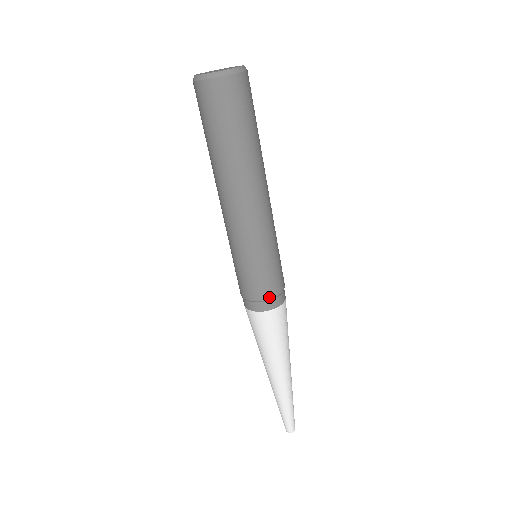
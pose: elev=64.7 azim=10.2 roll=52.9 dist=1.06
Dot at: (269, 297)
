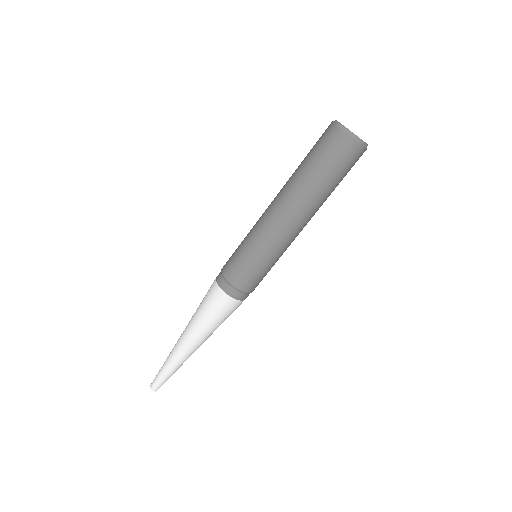
Dot at: (235, 286)
